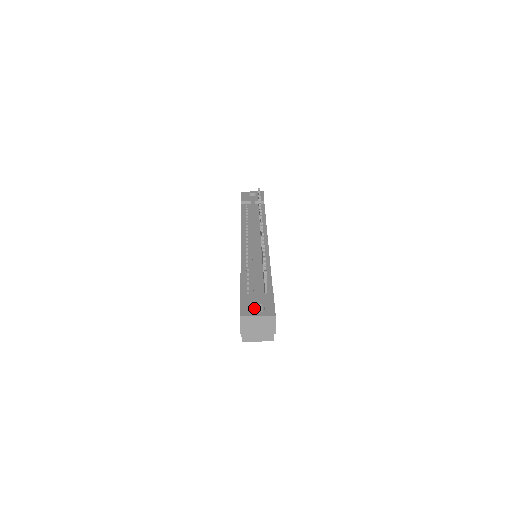
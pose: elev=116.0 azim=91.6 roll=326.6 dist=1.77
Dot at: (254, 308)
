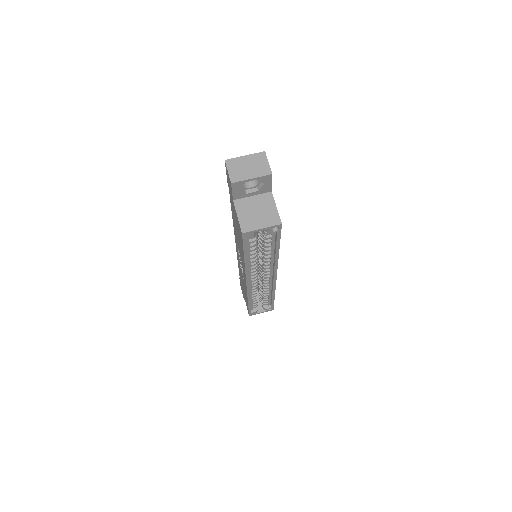
Dot at: occluded
